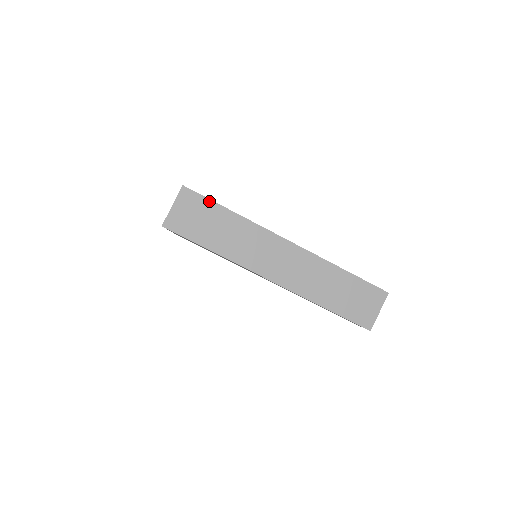
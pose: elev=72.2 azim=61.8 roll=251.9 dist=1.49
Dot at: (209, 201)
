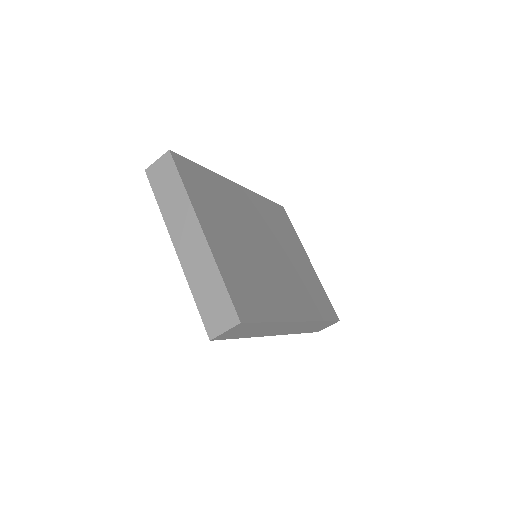
Dot at: (176, 169)
